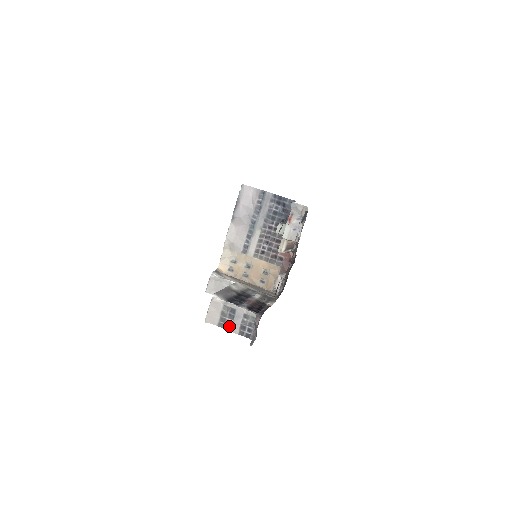
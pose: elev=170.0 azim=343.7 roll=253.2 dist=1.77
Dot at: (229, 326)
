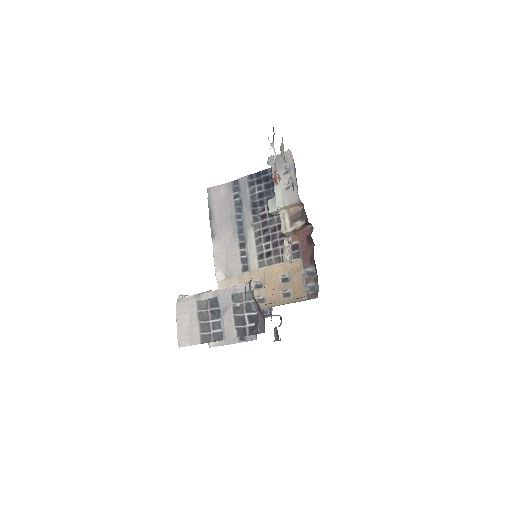
Dot at: (218, 332)
